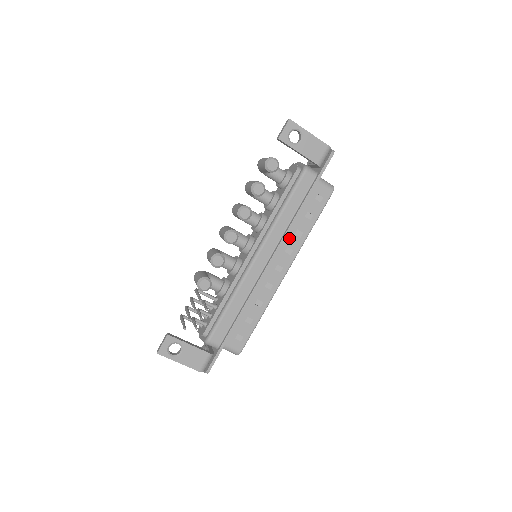
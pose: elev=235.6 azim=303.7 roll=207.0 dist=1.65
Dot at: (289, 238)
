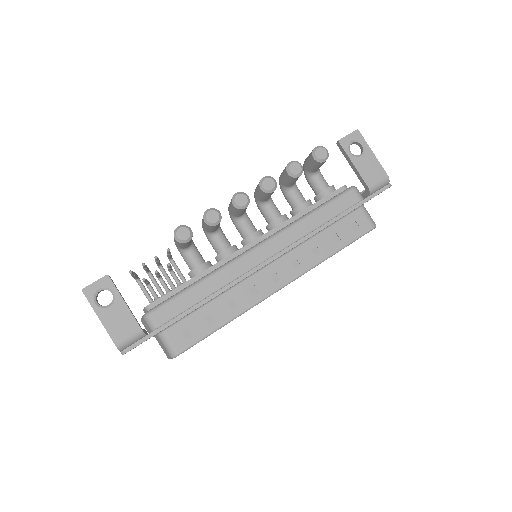
Dot at: (303, 250)
